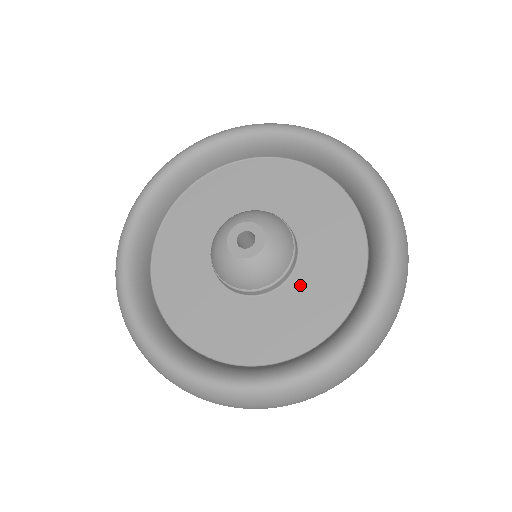
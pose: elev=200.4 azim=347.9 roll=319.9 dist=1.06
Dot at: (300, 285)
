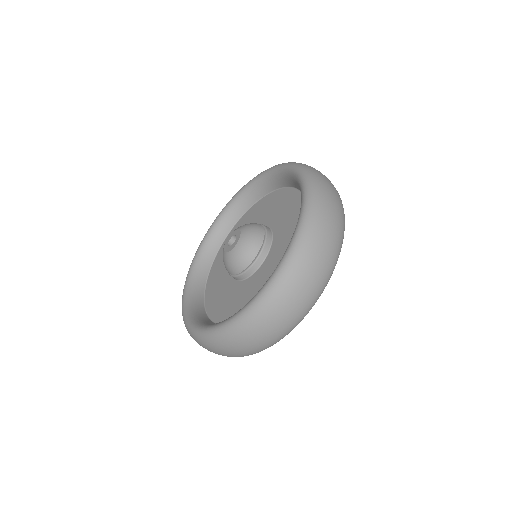
Dot at: (279, 226)
